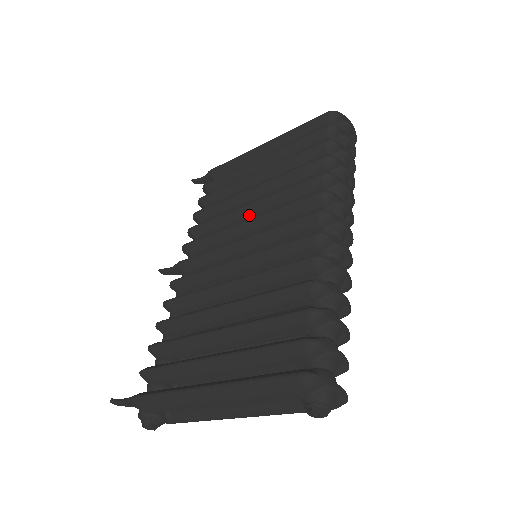
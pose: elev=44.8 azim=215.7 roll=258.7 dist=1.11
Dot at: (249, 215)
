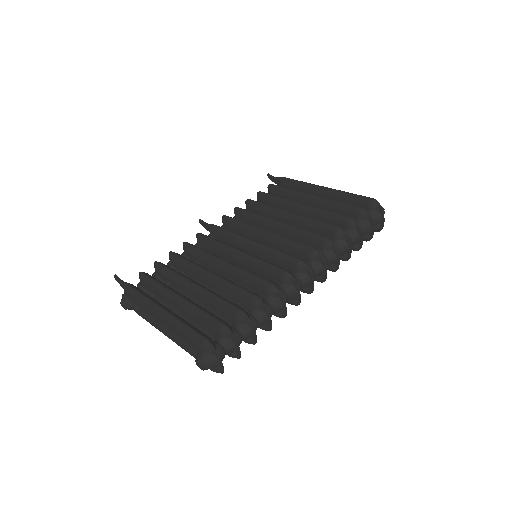
Dot at: (273, 228)
